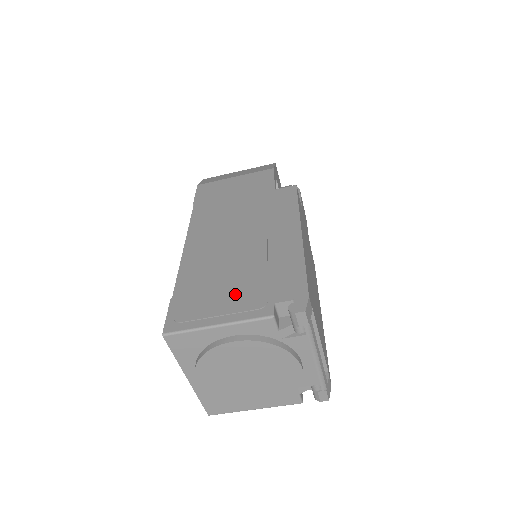
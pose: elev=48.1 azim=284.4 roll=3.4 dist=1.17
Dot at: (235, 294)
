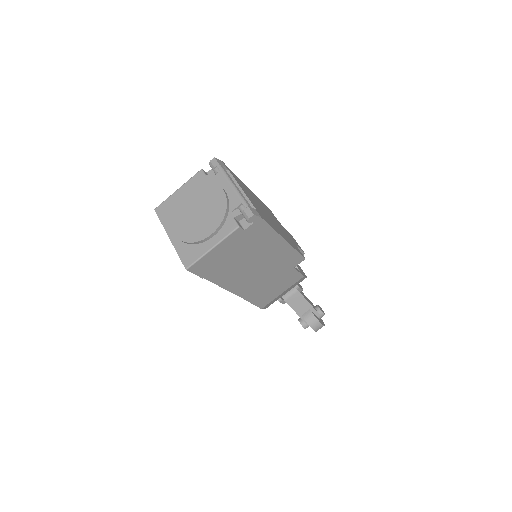
Dot at: occluded
